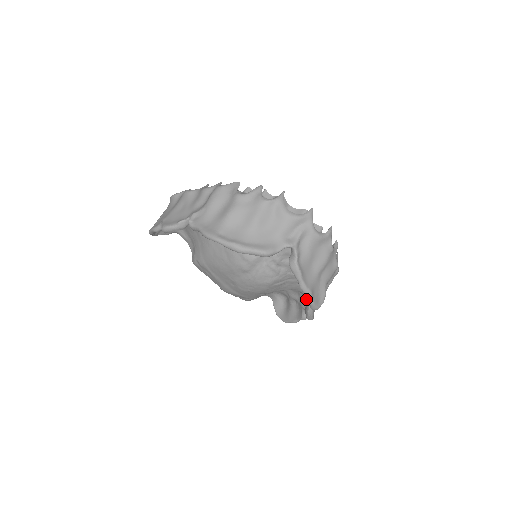
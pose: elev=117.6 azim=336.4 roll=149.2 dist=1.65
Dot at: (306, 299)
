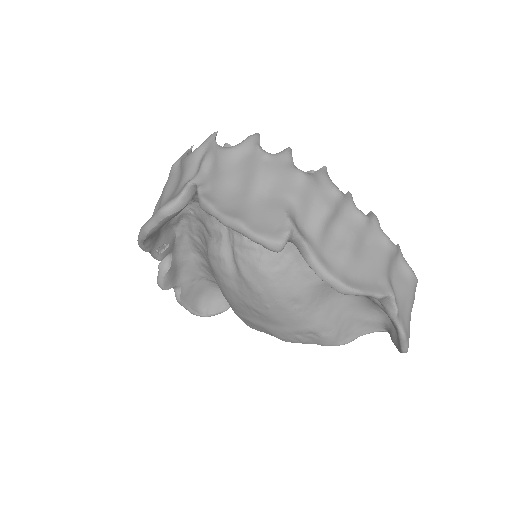
Dot at: occluded
